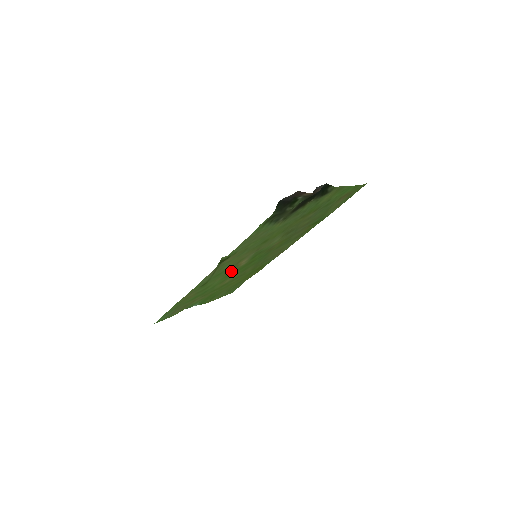
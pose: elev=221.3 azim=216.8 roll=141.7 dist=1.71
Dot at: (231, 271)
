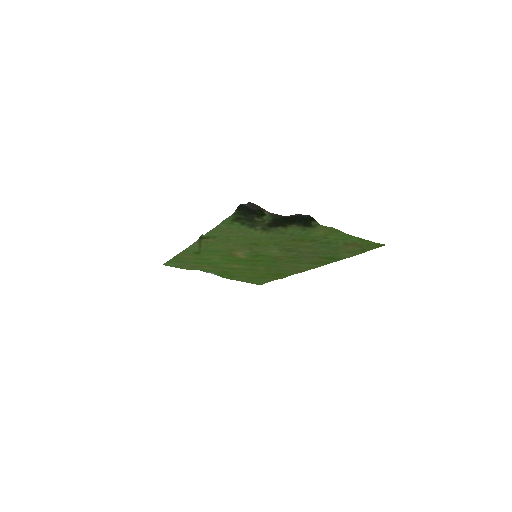
Dot at: (230, 256)
